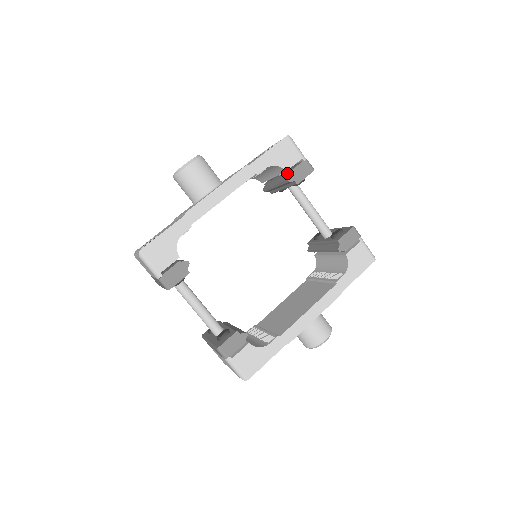
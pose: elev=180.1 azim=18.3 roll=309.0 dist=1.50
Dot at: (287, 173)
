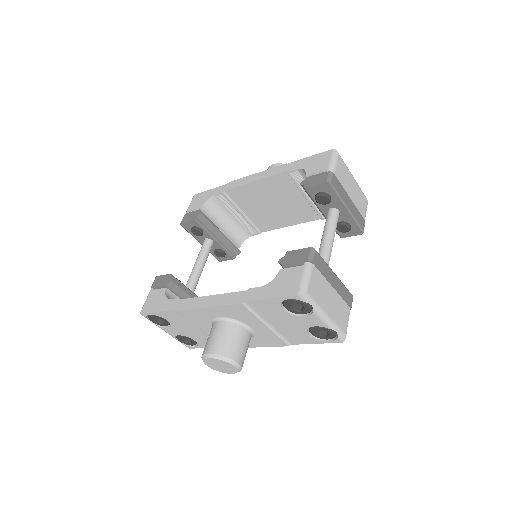
Dot at: occluded
